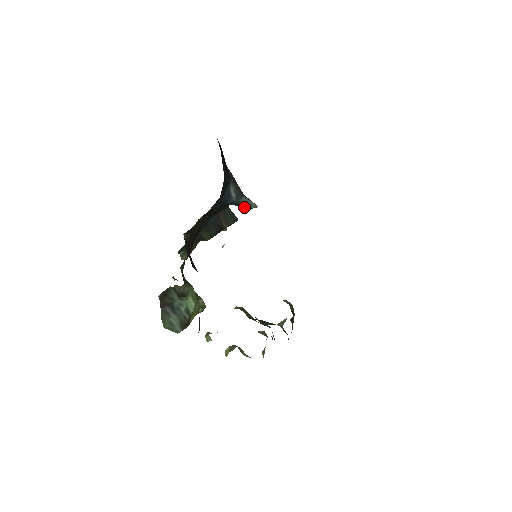
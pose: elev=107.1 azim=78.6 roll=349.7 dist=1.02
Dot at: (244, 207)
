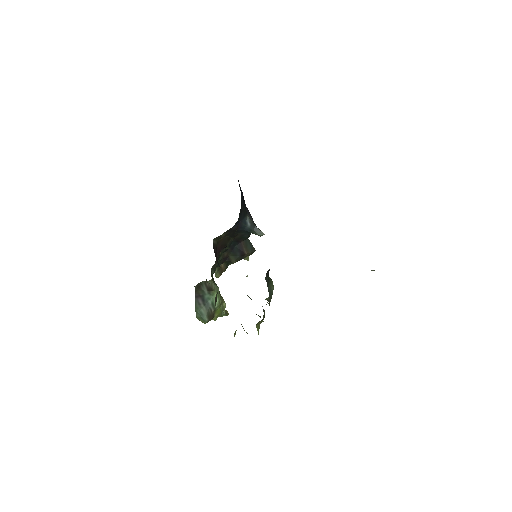
Dot at: (256, 234)
